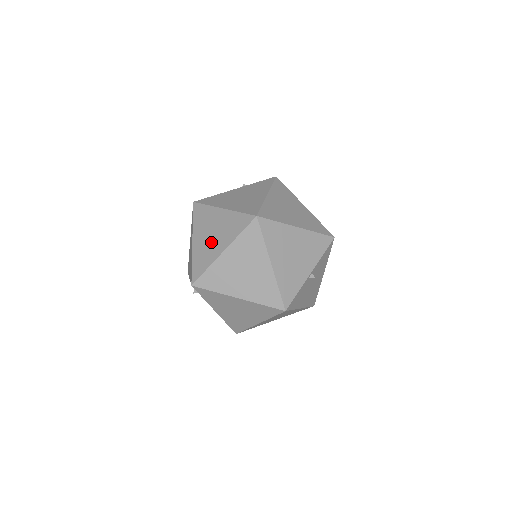
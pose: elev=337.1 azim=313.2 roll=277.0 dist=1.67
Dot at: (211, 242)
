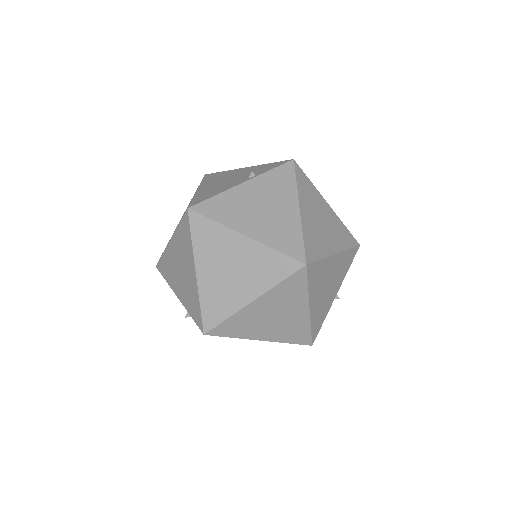
Dot at: (230, 282)
